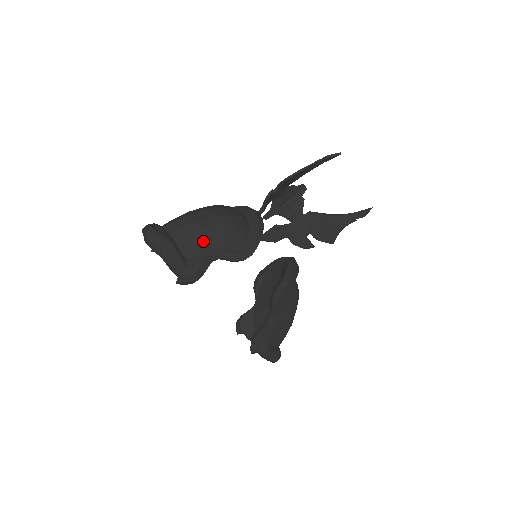
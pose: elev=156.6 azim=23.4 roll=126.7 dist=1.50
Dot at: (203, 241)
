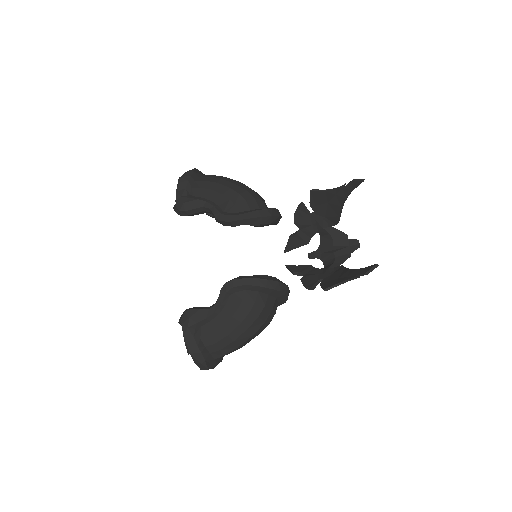
Dot at: (210, 190)
